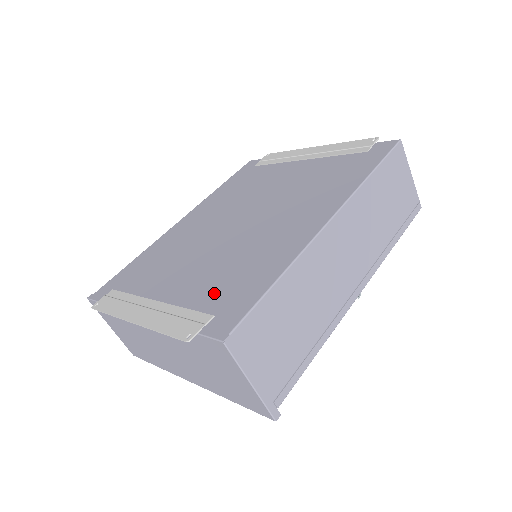
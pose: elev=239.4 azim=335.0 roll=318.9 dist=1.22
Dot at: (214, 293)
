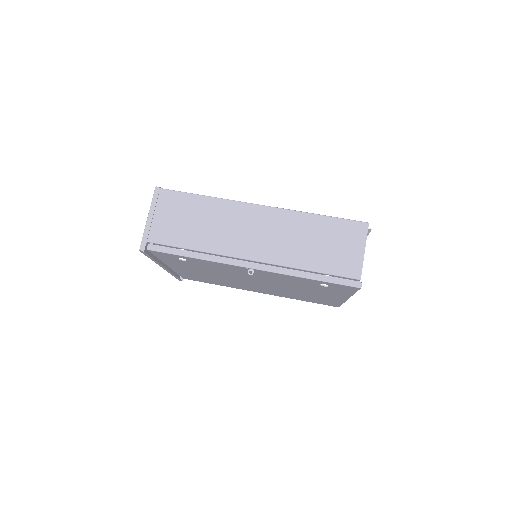
Dot at: occluded
